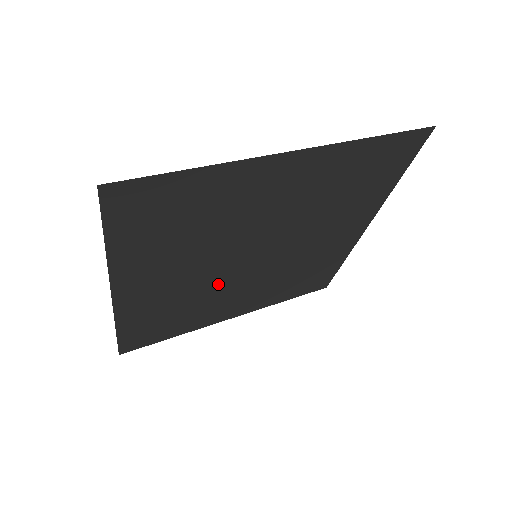
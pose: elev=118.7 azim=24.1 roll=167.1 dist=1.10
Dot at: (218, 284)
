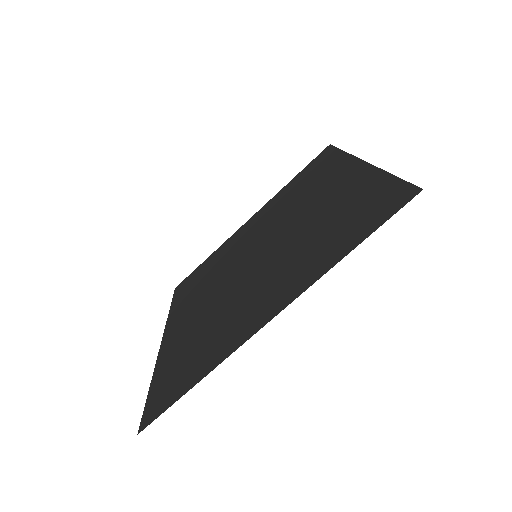
Dot at: (231, 265)
